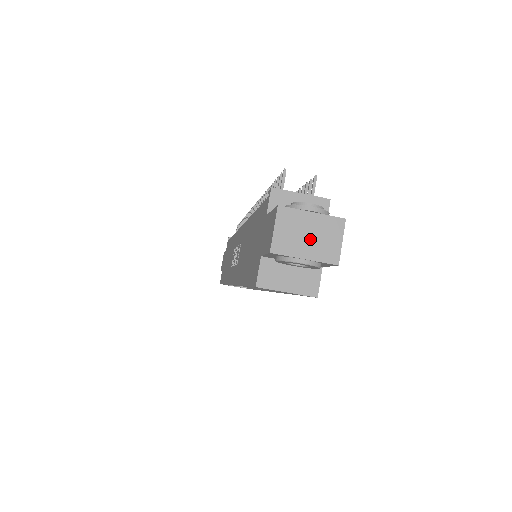
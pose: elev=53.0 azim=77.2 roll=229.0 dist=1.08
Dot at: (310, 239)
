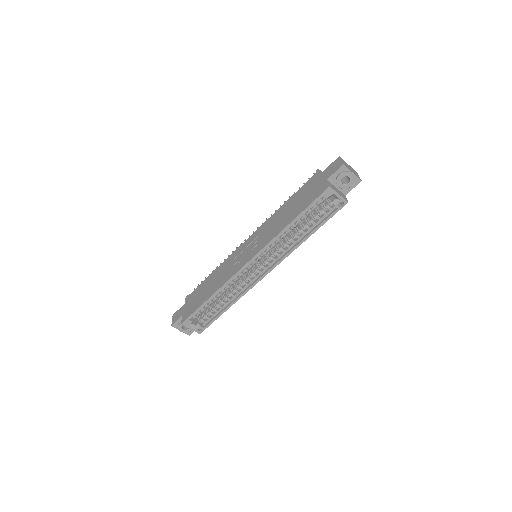
Dot at: (351, 170)
